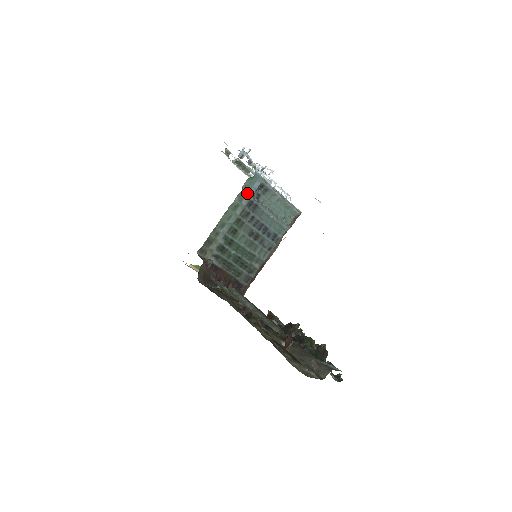
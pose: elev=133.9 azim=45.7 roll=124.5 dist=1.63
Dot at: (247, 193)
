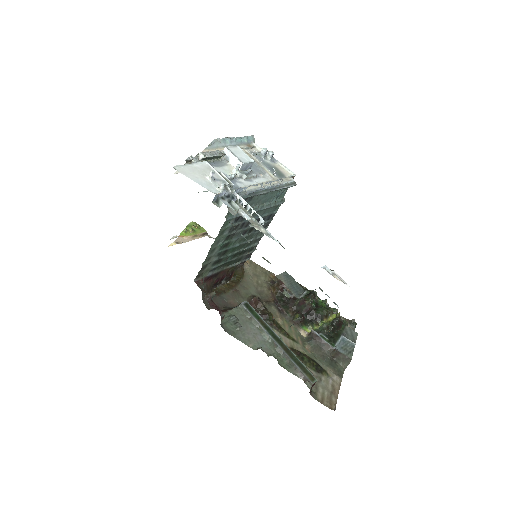
Dot at: (232, 215)
